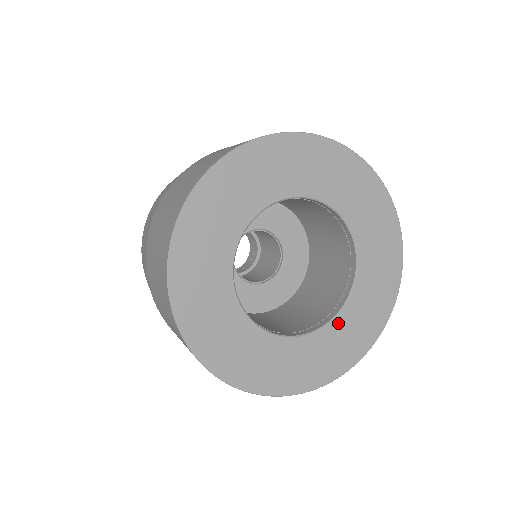
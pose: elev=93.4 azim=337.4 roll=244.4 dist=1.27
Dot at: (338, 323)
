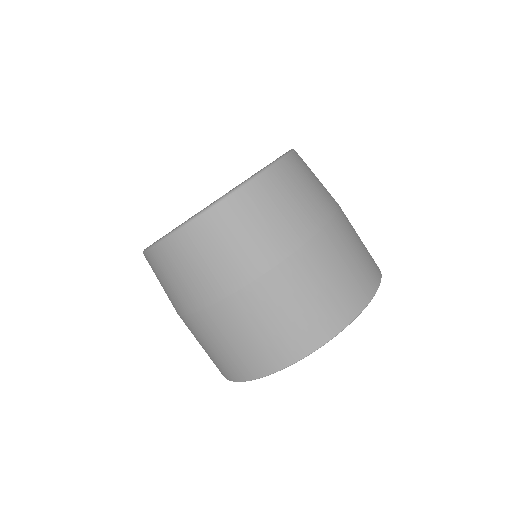
Dot at: occluded
